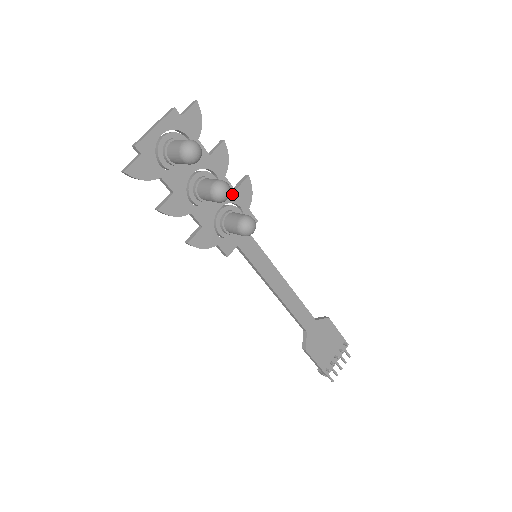
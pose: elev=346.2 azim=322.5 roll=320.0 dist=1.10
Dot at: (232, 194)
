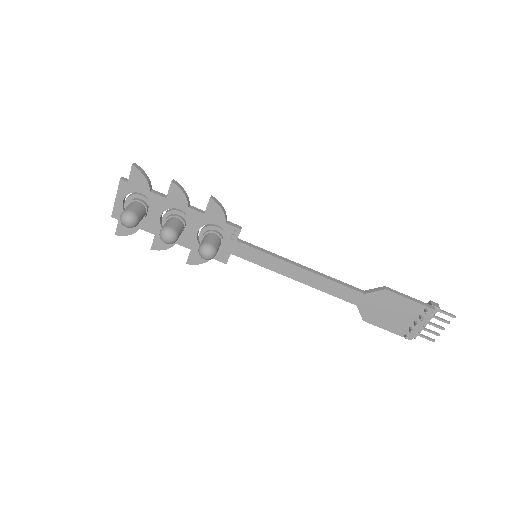
Dot at: (203, 218)
